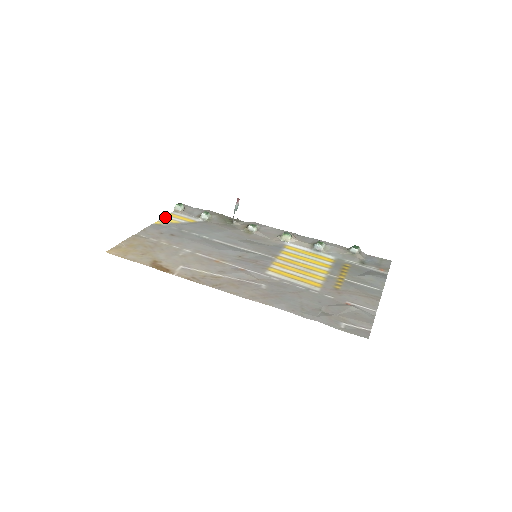
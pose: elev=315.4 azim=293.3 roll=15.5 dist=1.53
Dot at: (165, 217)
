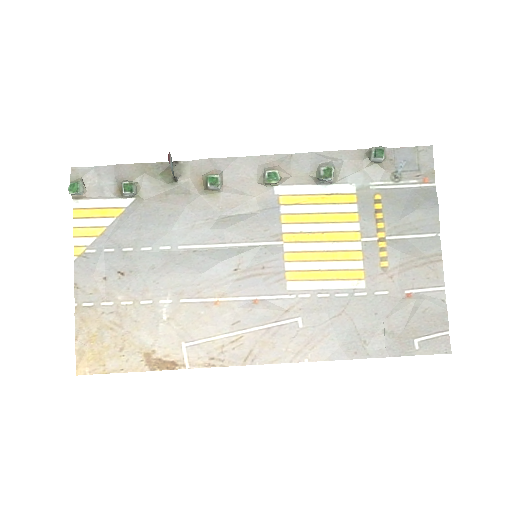
Dot at: (75, 227)
